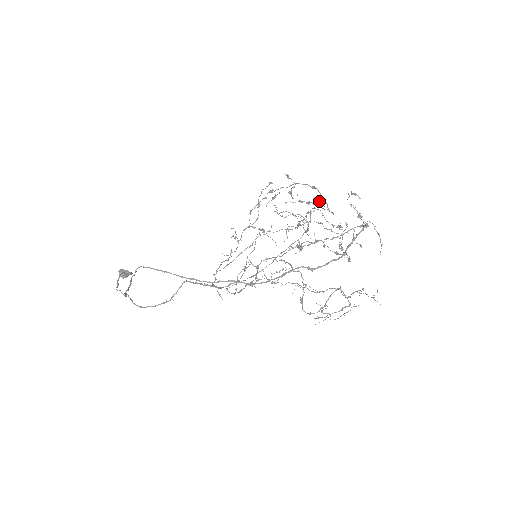
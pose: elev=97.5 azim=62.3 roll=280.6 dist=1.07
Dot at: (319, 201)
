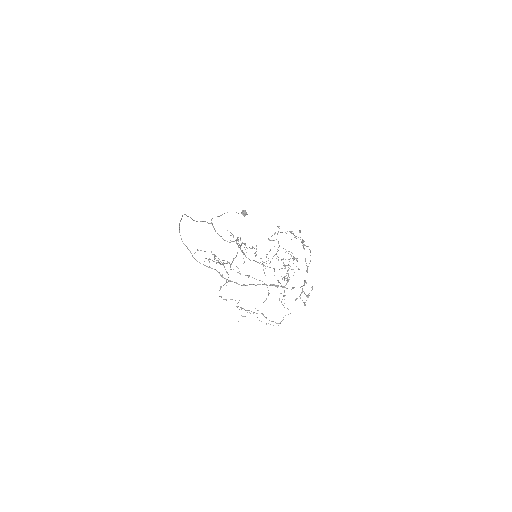
Dot at: (293, 257)
